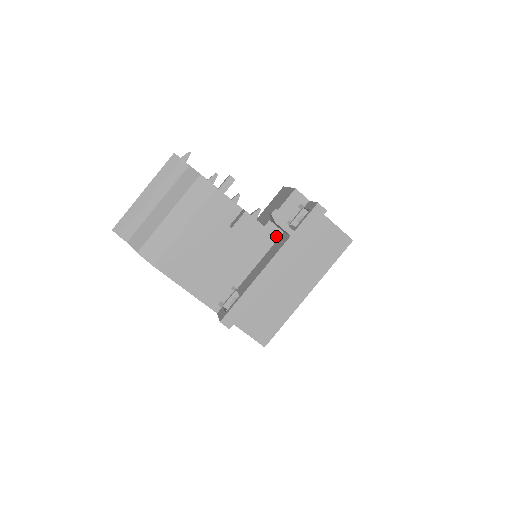
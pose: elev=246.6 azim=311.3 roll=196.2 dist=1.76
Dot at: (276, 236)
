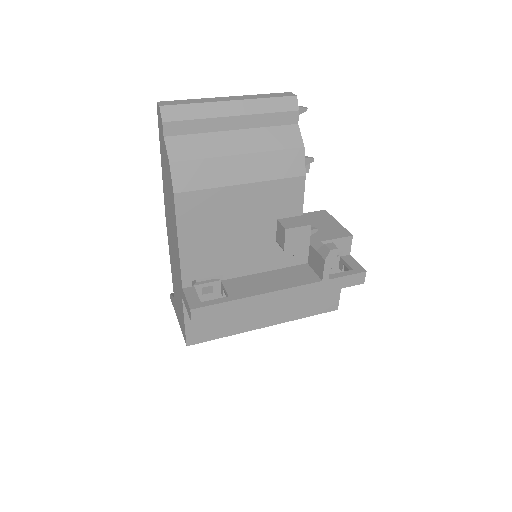
Dot at: (299, 261)
